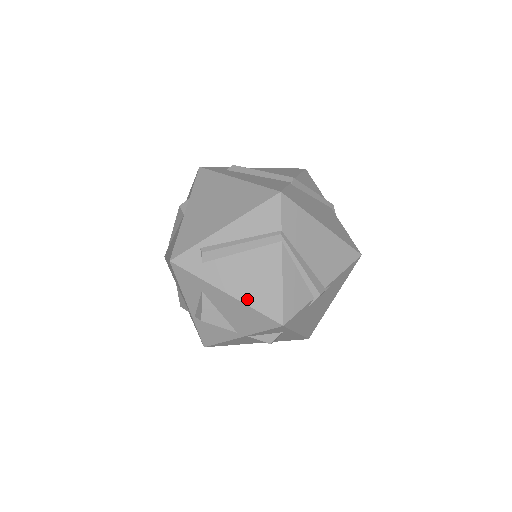
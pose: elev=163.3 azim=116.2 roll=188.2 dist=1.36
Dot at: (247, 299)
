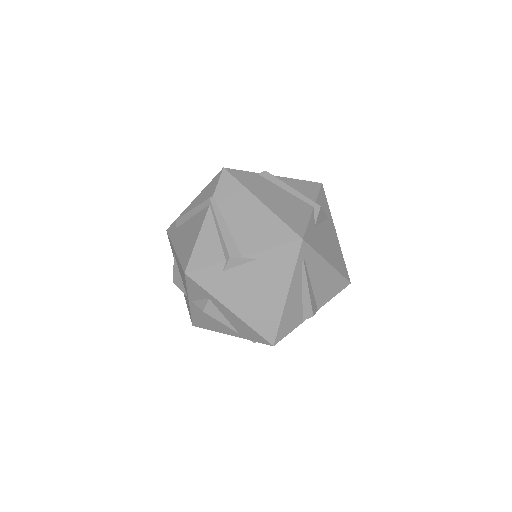
Dot at: (180, 253)
